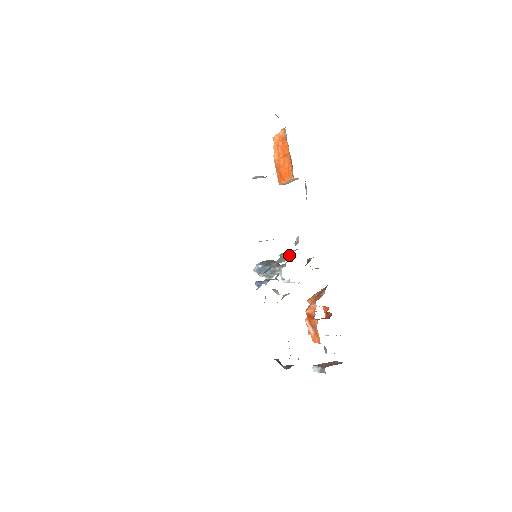
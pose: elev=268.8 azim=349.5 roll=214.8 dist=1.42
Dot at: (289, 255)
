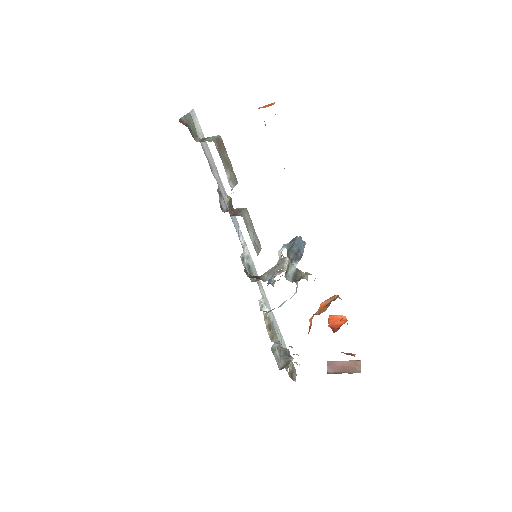
Dot at: occluded
